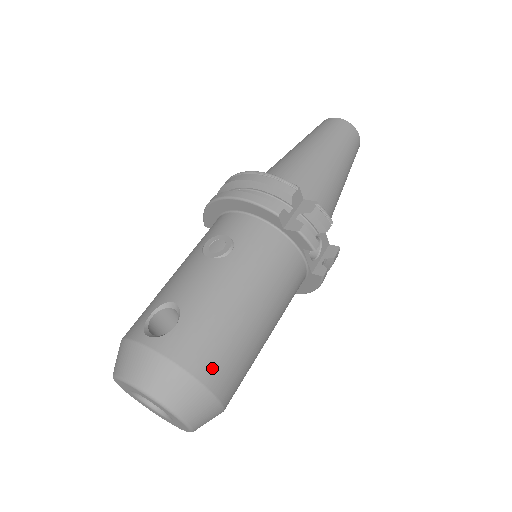
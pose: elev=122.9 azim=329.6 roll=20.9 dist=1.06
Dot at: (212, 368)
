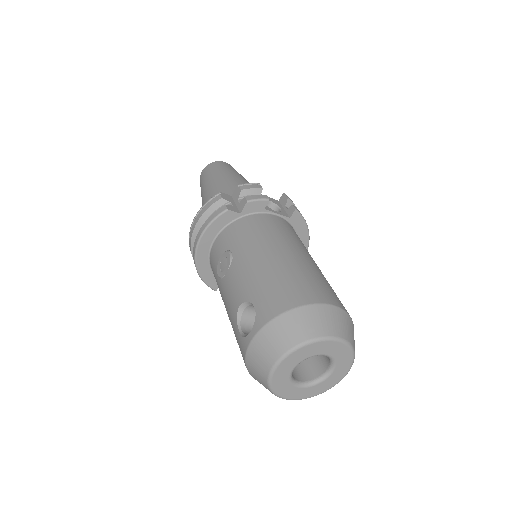
Dot at: (301, 294)
